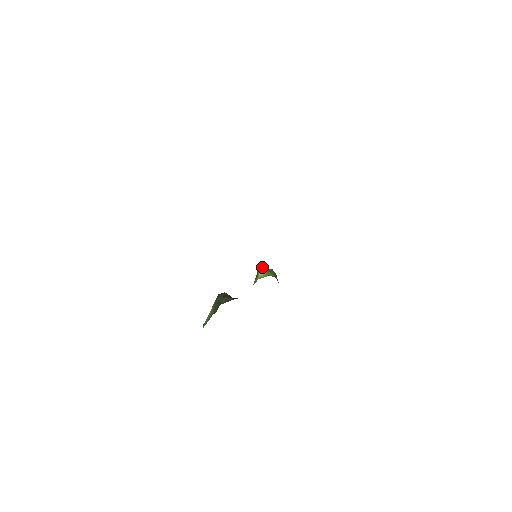
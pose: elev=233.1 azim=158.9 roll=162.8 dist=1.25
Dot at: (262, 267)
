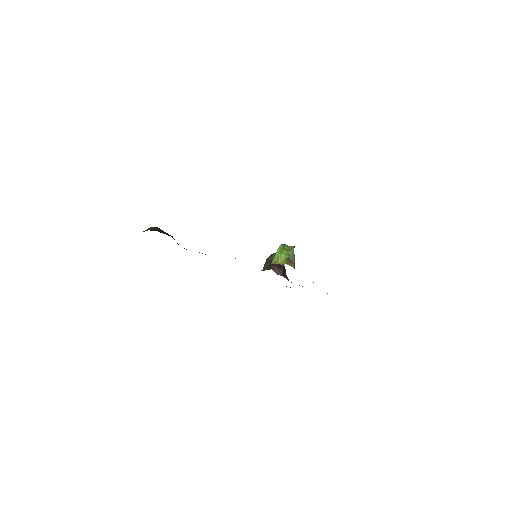
Dot at: (279, 250)
